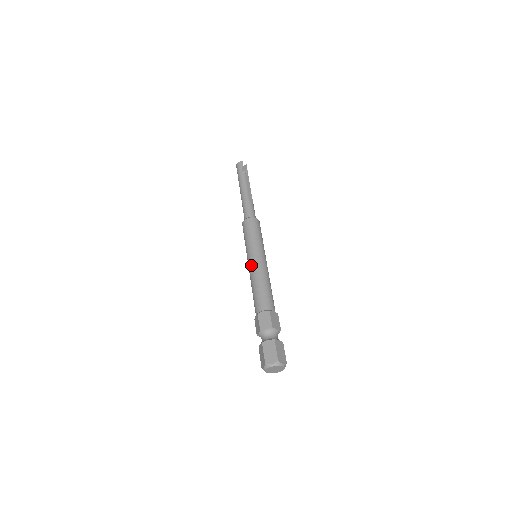
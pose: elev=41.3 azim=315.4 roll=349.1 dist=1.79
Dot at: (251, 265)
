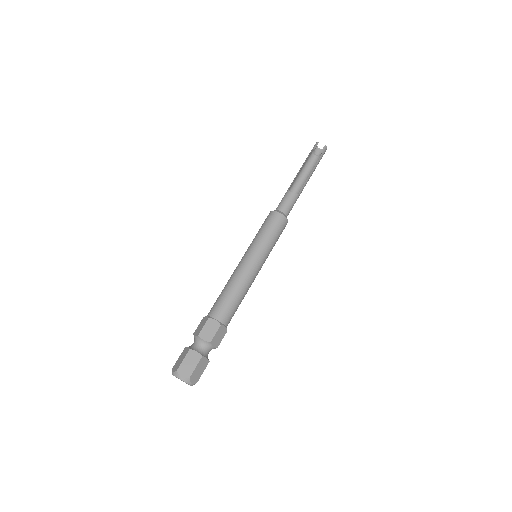
Dot at: (238, 264)
